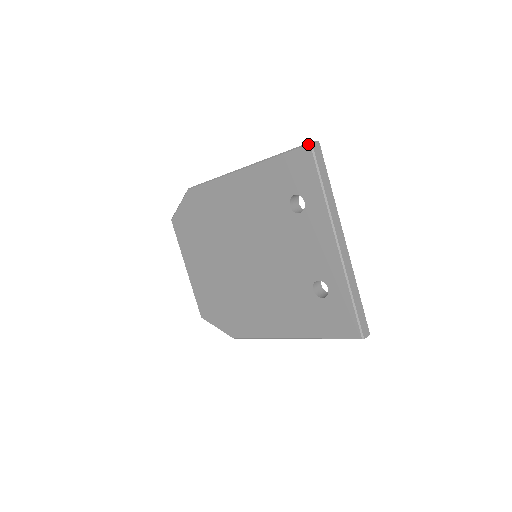
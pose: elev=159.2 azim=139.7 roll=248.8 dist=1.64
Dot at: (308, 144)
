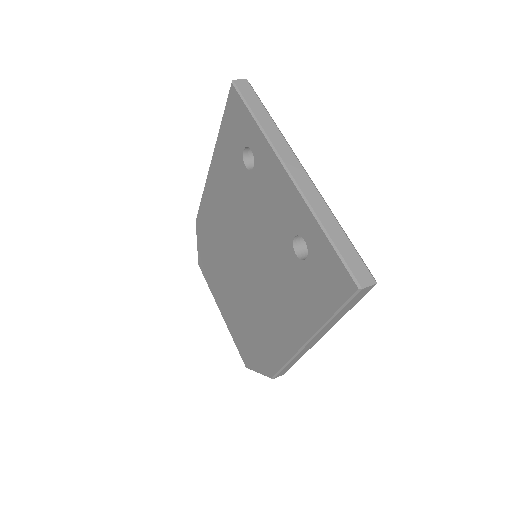
Dot at: (231, 85)
